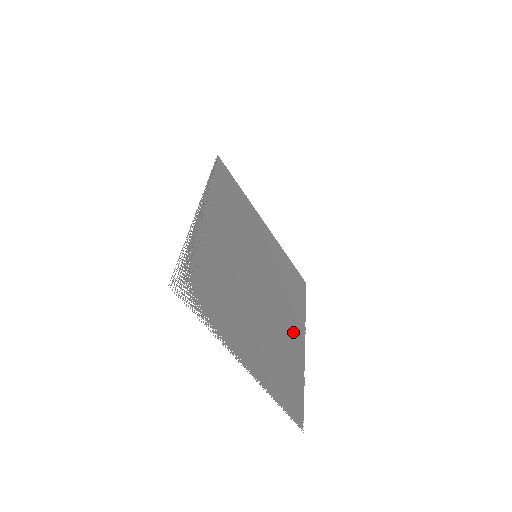
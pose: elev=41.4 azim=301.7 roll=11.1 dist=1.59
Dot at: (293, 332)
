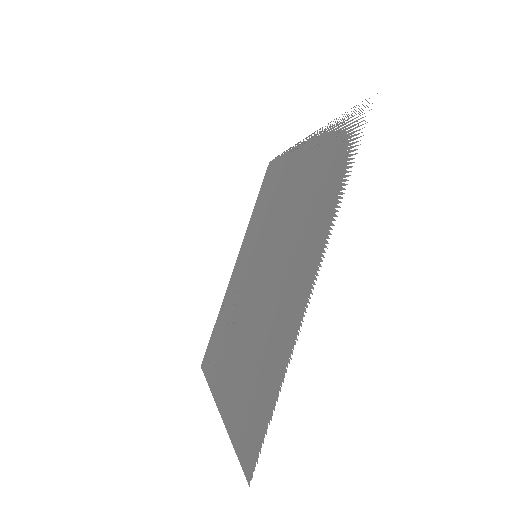
Dot at: (230, 372)
